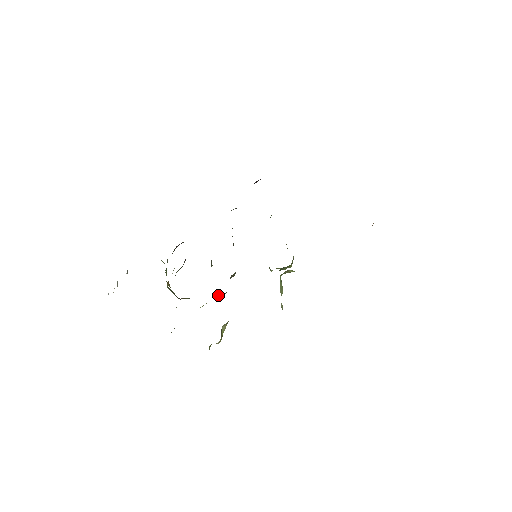
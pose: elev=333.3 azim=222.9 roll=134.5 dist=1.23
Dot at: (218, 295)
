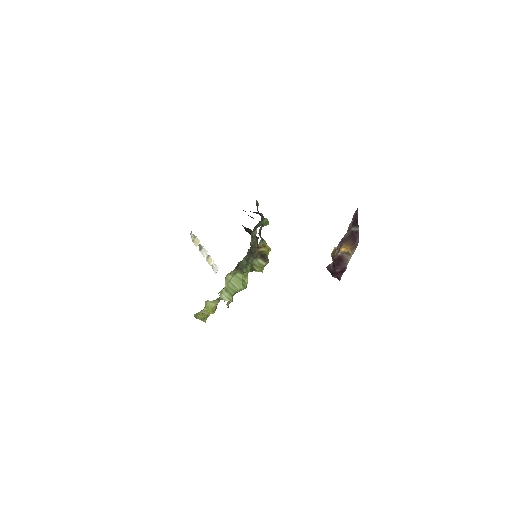
Dot at: occluded
